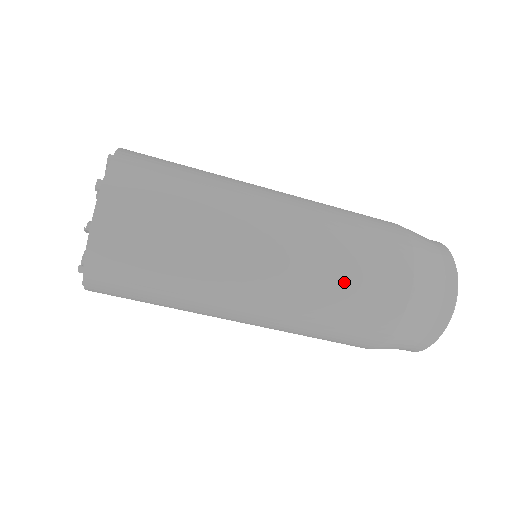
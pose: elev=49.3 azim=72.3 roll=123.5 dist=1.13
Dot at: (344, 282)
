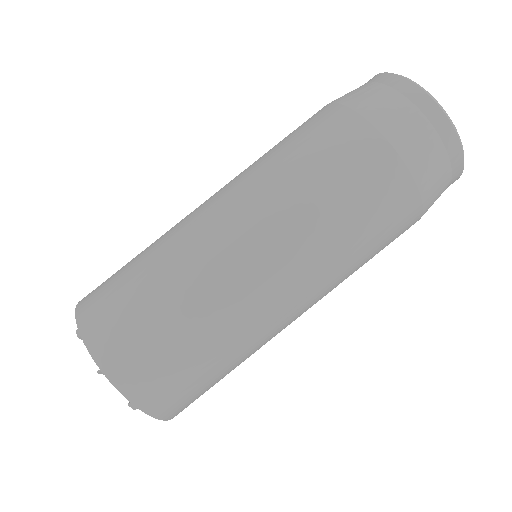
Dot at: (315, 185)
